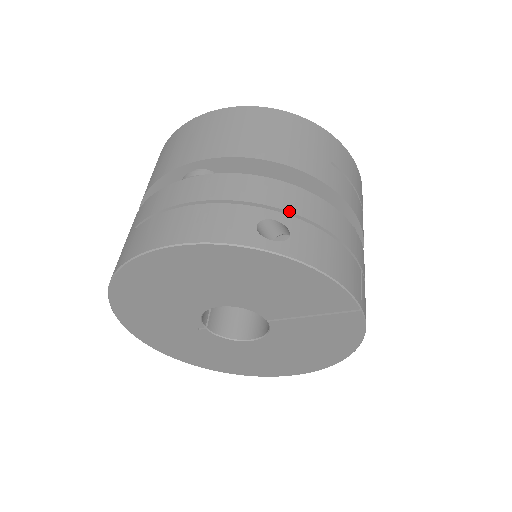
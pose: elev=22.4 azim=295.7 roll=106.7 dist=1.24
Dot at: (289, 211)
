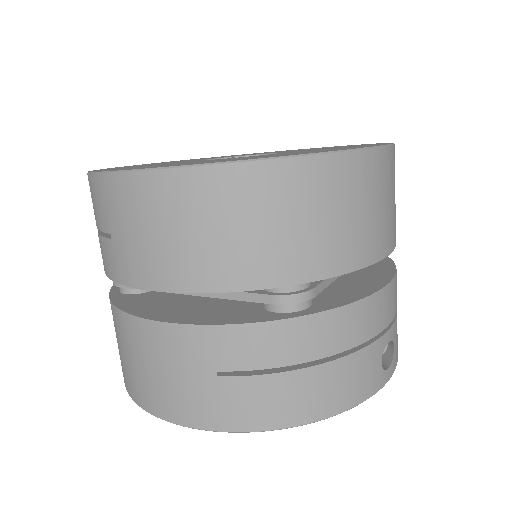
Dot at: occluded
